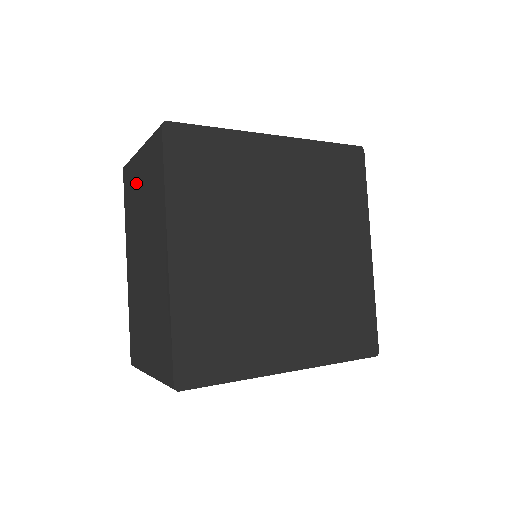
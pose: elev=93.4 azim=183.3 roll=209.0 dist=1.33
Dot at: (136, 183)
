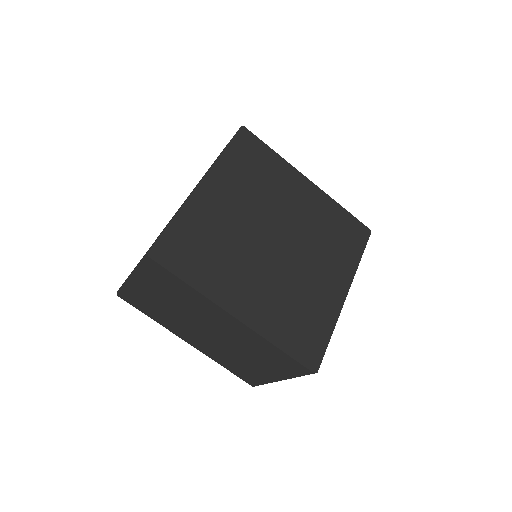
Dot at: (149, 298)
